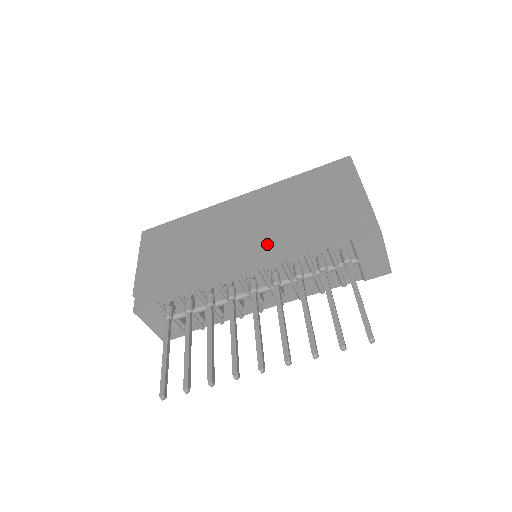
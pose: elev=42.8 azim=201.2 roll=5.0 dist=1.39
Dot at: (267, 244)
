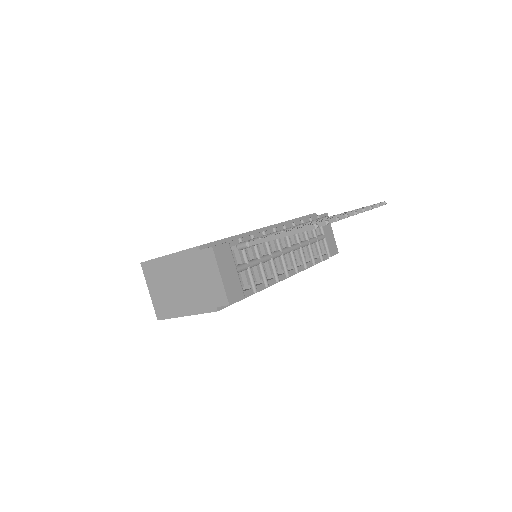
Dot at: occluded
